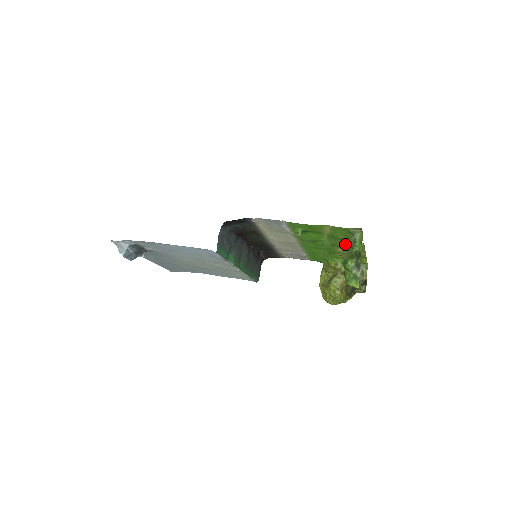
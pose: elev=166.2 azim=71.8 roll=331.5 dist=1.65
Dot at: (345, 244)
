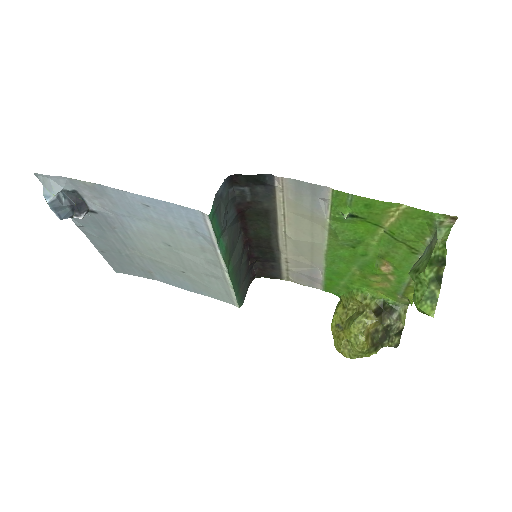
Dot at: (403, 255)
